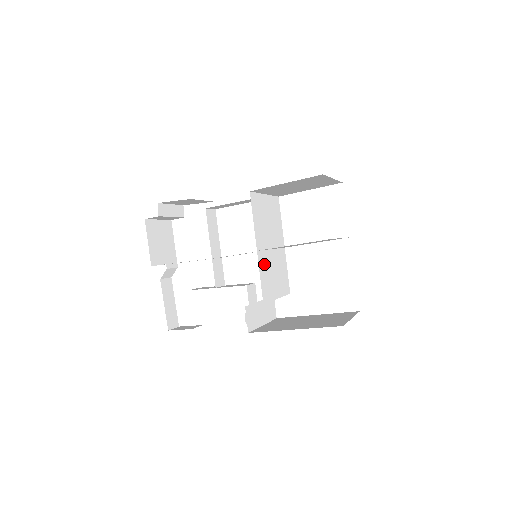
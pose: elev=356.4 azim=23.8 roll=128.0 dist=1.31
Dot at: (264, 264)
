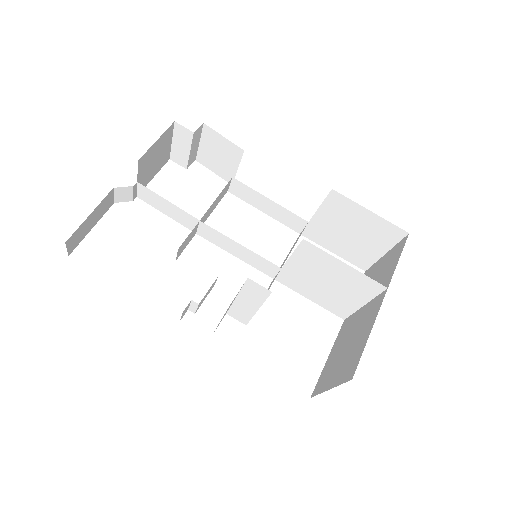
Dot at: occluded
